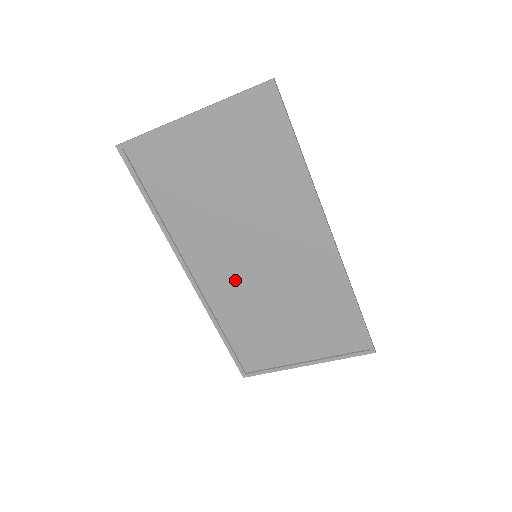
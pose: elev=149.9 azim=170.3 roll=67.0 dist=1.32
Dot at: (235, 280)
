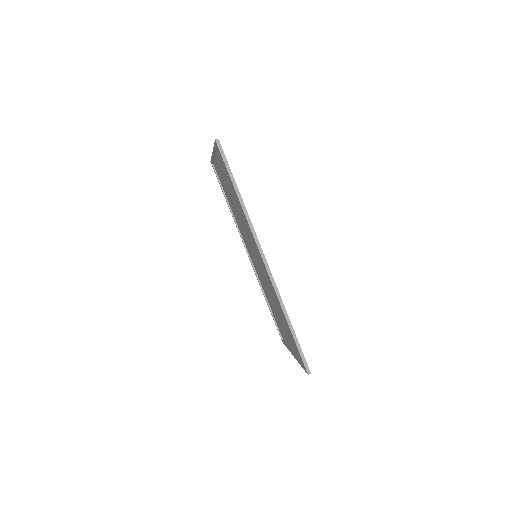
Dot at: occluded
